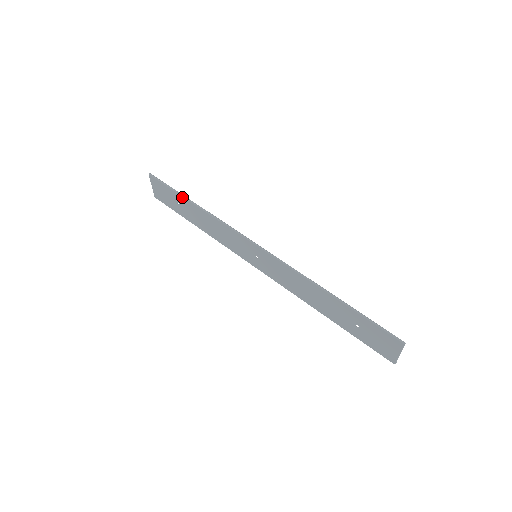
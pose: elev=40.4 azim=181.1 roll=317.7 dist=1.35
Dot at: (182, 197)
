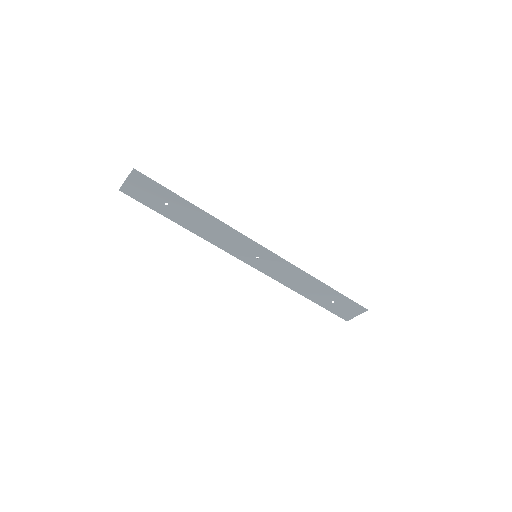
Dot at: (183, 200)
